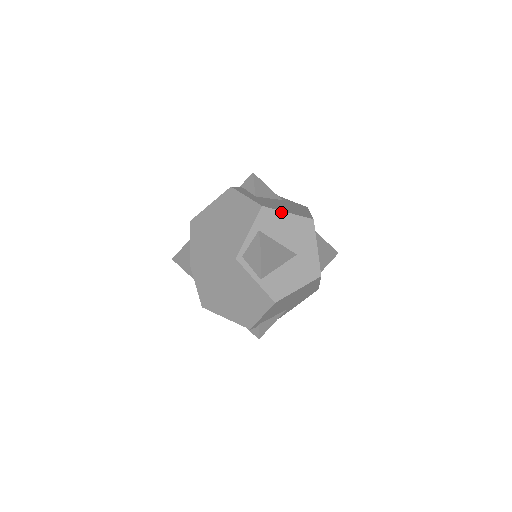
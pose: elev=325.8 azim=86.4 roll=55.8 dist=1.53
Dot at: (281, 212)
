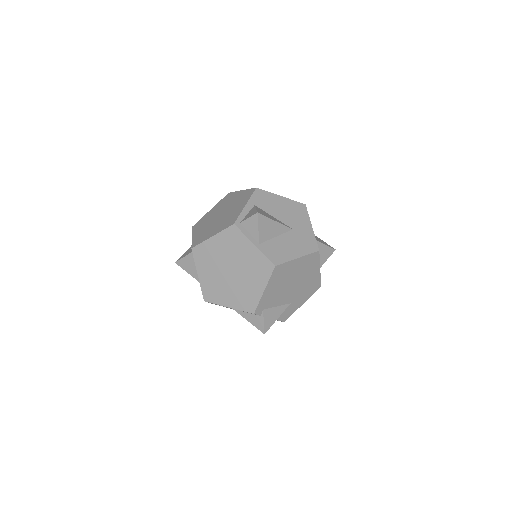
Dot at: (274, 195)
